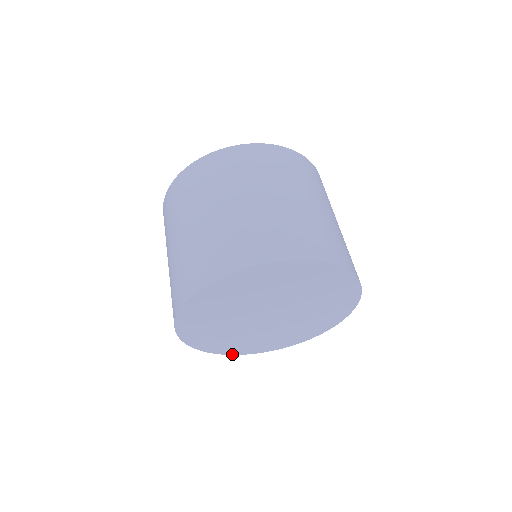
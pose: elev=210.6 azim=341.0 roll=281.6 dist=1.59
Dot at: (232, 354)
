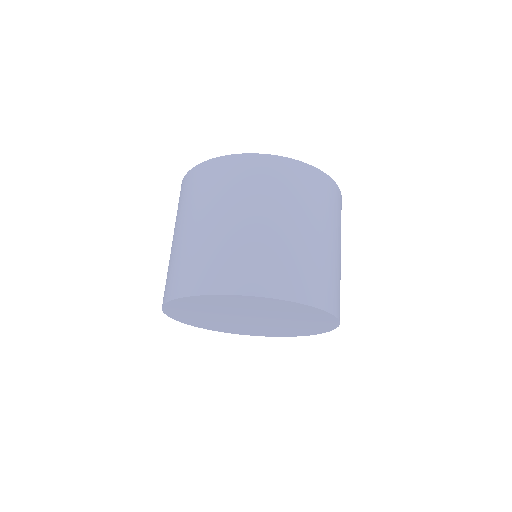
Dot at: (293, 336)
